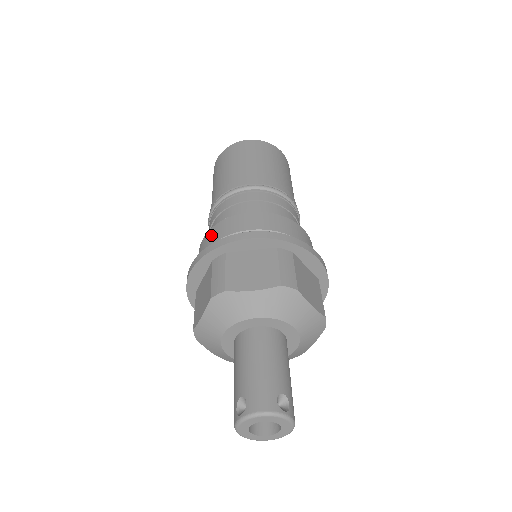
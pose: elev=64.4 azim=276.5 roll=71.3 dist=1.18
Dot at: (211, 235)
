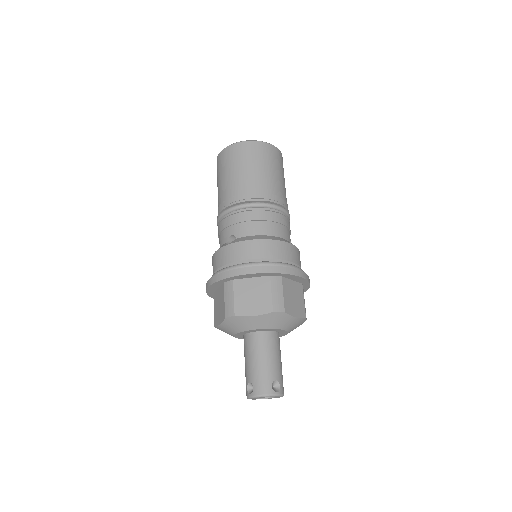
Dot at: (221, 256)
